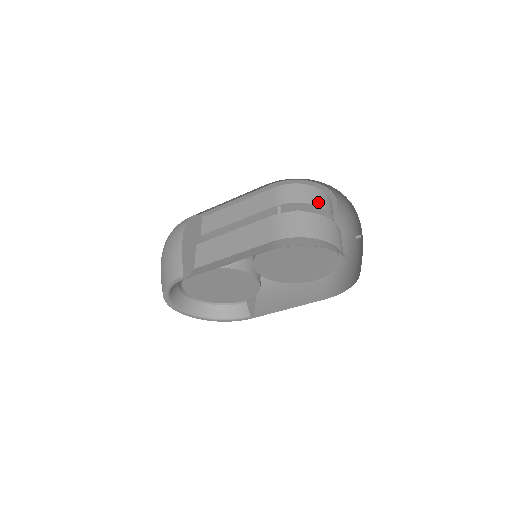
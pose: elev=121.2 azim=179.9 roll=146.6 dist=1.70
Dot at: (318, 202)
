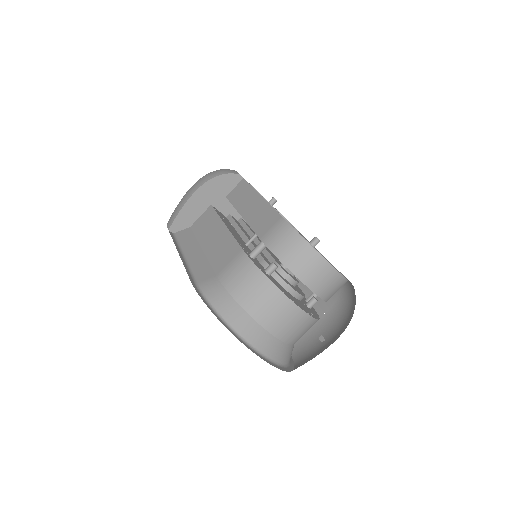
Dot at: (303, 272)
